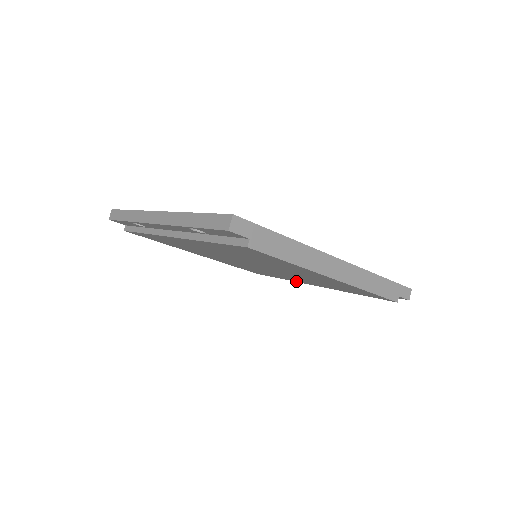
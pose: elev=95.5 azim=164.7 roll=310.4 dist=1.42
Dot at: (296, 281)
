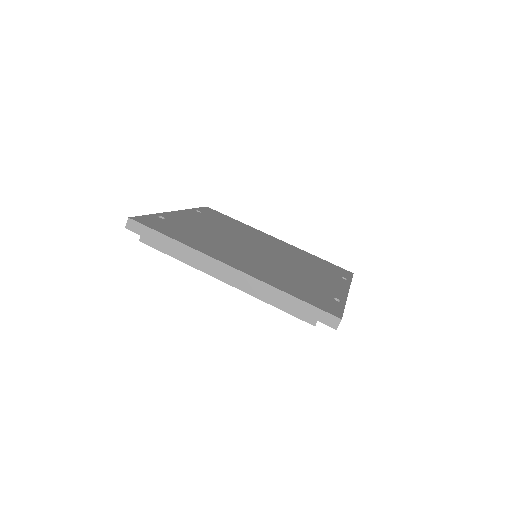
Dot at: occluded
